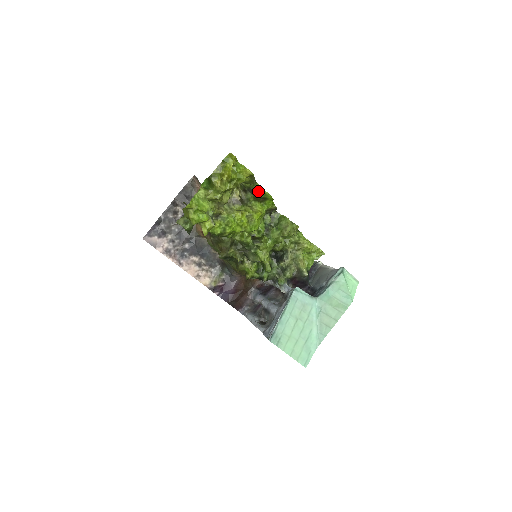
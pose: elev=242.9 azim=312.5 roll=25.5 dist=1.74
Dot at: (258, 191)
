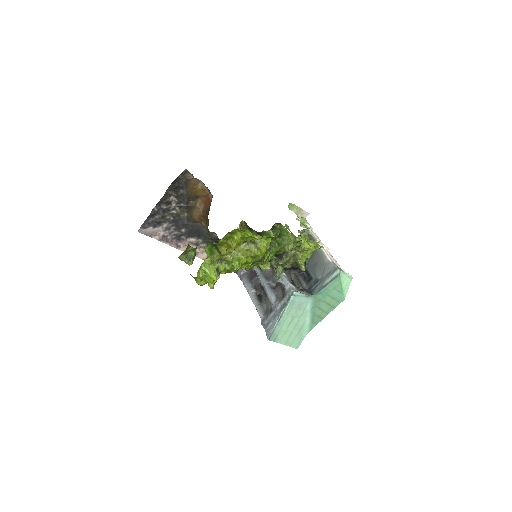
Dot at: (264, 234)
